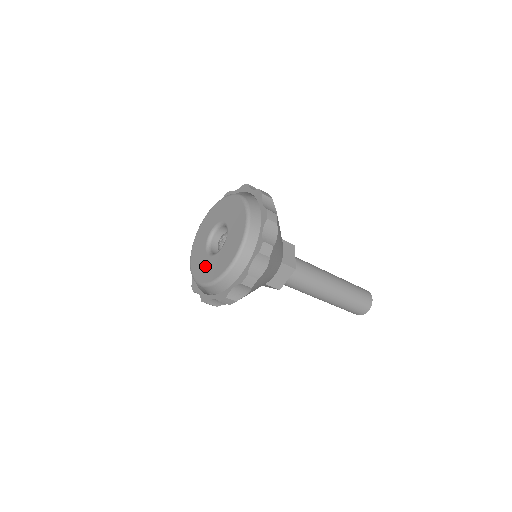
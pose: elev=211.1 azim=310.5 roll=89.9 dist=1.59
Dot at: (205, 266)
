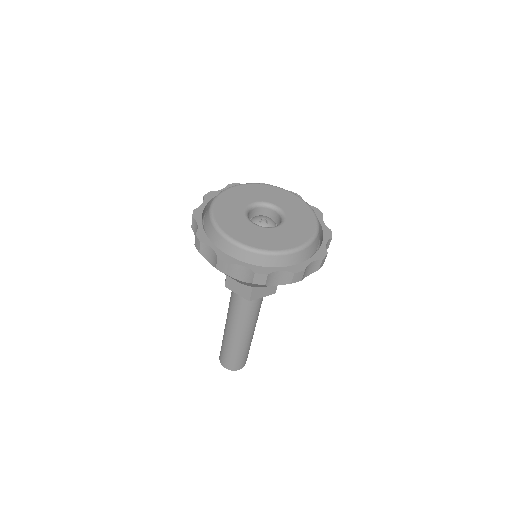
Dot at: (246, 229)
